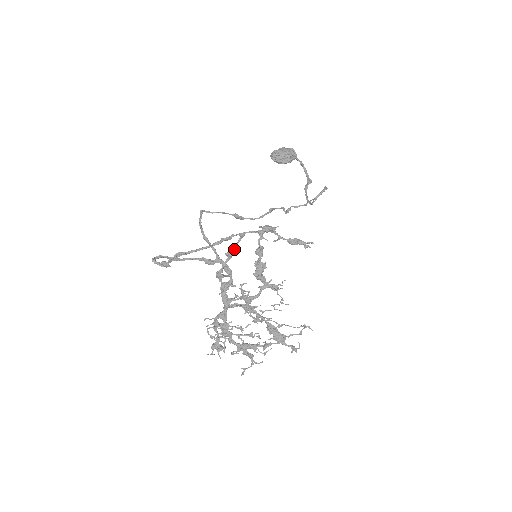
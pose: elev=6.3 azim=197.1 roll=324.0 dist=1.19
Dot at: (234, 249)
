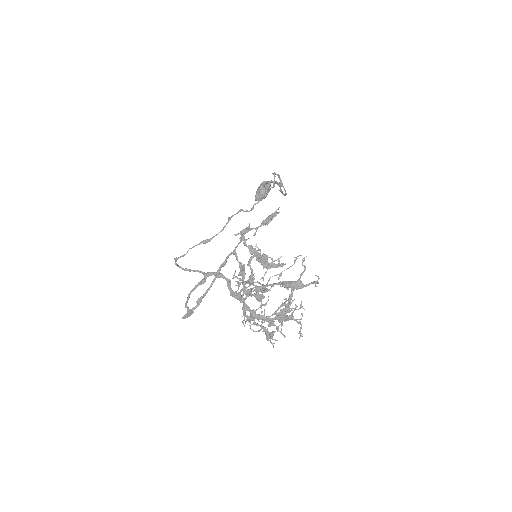
Dot at: (240, 267)
